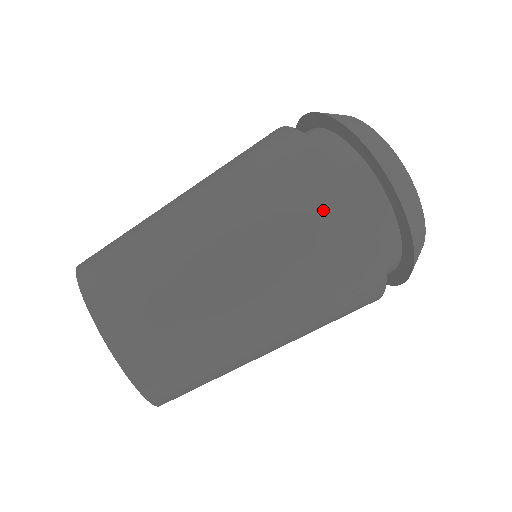
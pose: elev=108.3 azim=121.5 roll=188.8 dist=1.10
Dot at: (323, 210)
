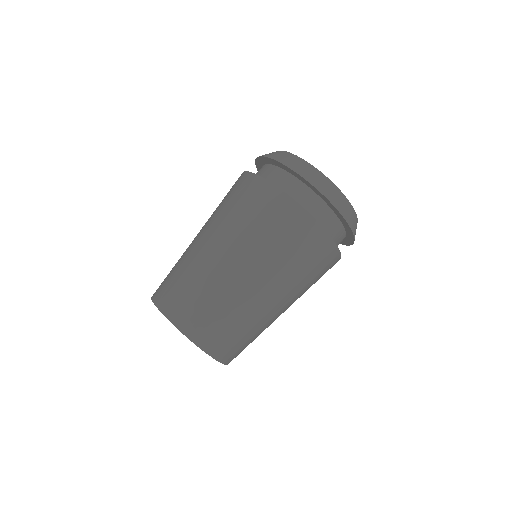
Dot at: (318, 255)
